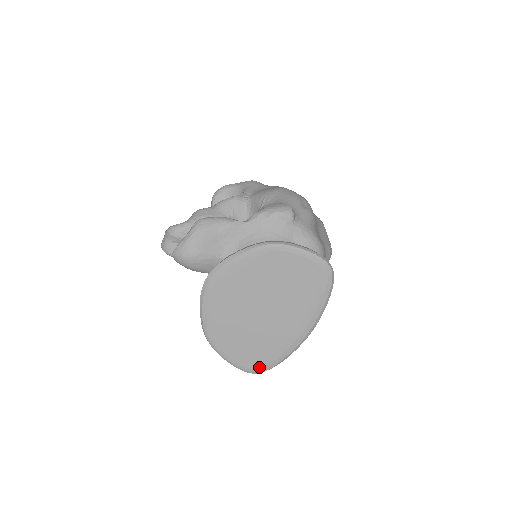
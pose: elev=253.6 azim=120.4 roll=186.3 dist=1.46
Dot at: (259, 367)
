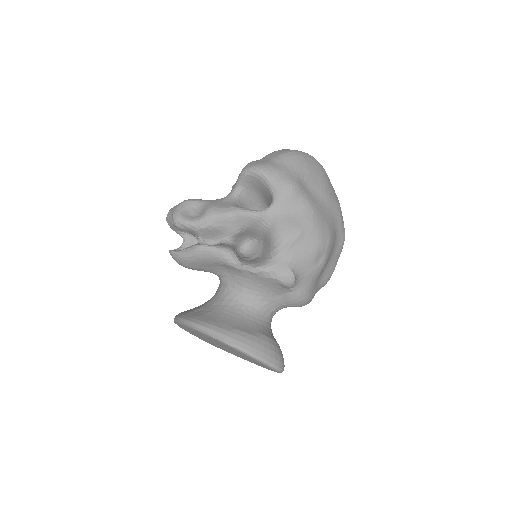
Dot at: occluded
